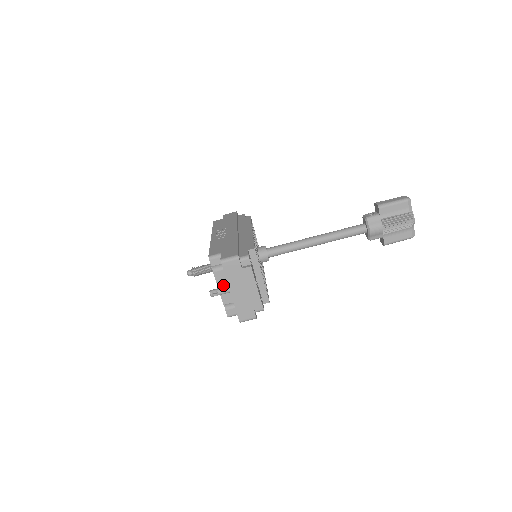
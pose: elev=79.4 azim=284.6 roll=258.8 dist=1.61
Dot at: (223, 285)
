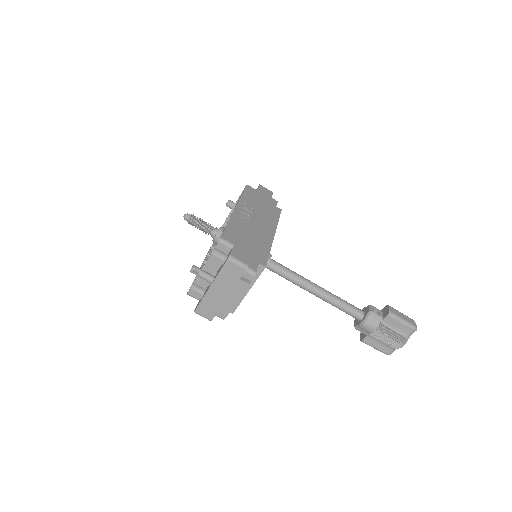
Dot at: (209, 269)
